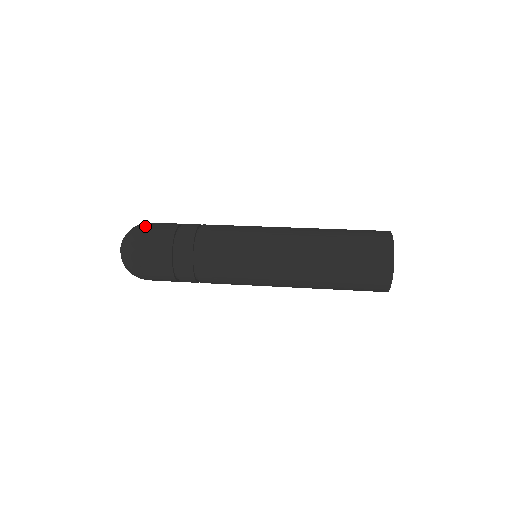
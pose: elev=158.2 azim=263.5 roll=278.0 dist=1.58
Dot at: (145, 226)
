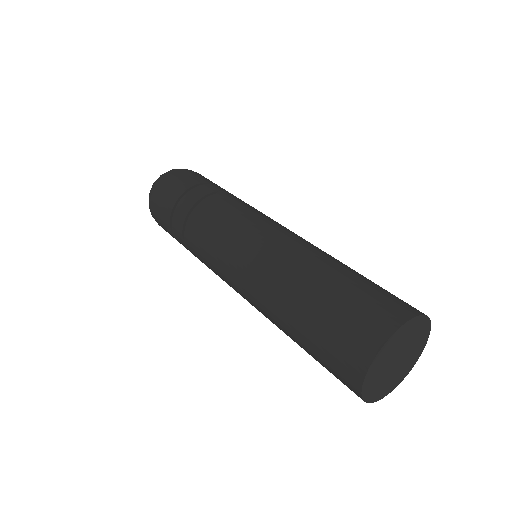
Dot at: (169, 175)
